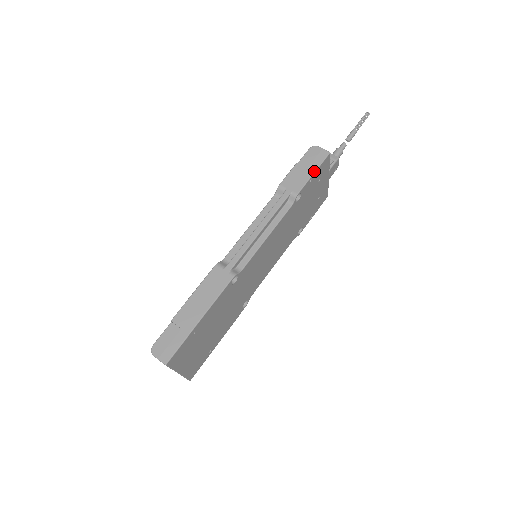
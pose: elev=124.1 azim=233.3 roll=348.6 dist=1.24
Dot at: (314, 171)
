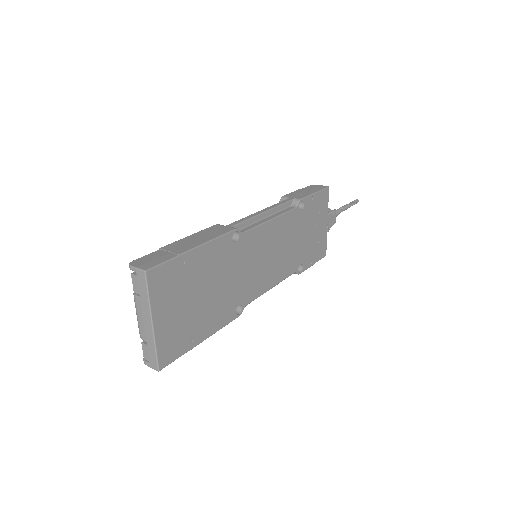
Dot at: (315, 192)
